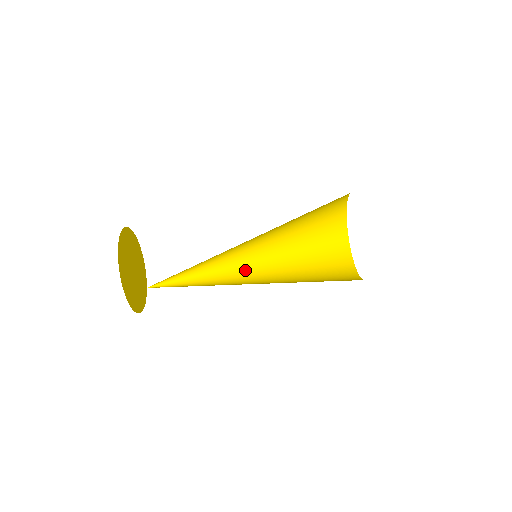
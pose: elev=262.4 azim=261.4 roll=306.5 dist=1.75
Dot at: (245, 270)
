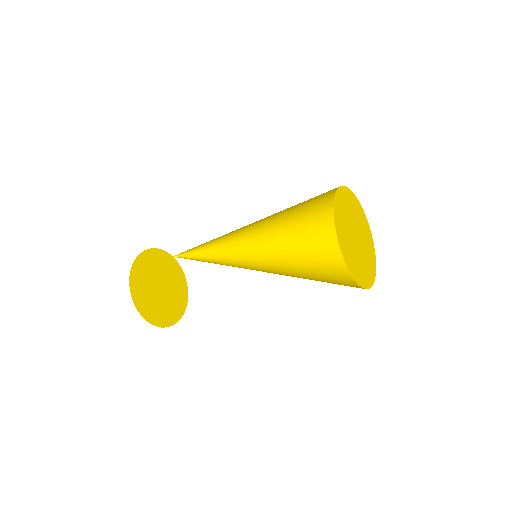
Dot at: (248, 231)
